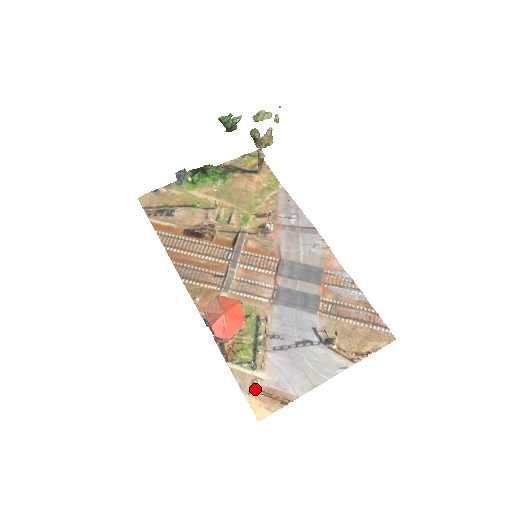
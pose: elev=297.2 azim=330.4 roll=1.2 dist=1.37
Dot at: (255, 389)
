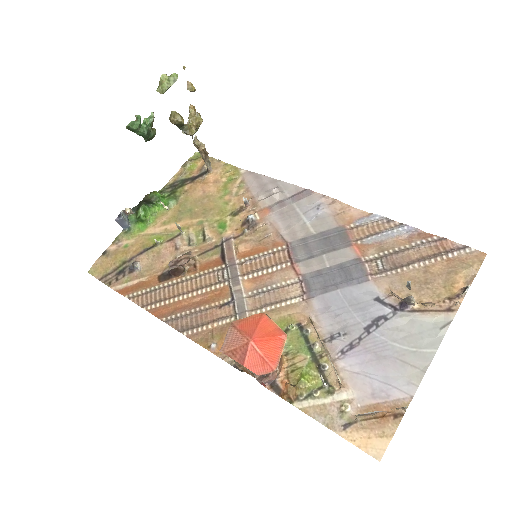
Dot at: (349, 418)
